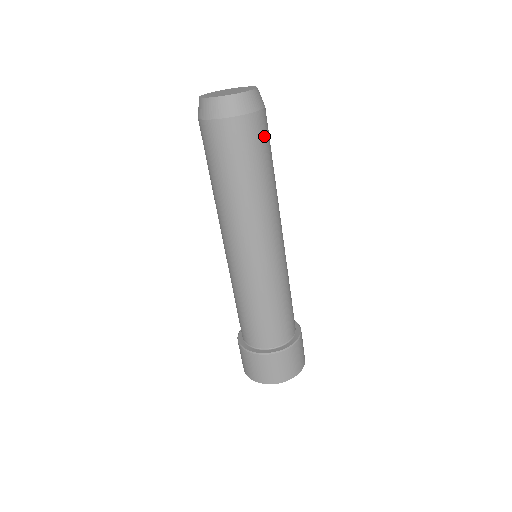
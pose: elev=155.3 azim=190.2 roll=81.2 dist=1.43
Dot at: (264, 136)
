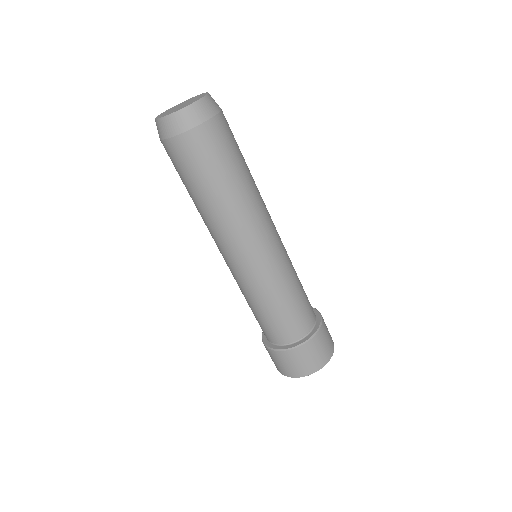
Dot at: (204, 153)
